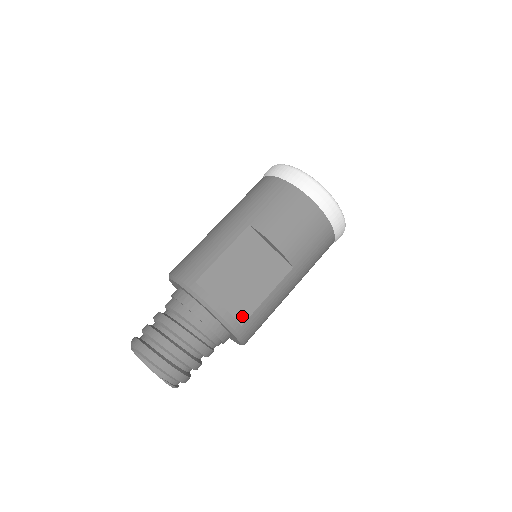
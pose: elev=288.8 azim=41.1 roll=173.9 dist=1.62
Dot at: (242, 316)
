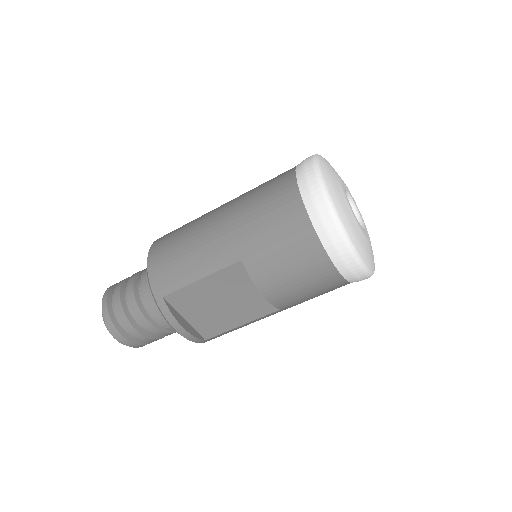
Dot at: (208, 333)
